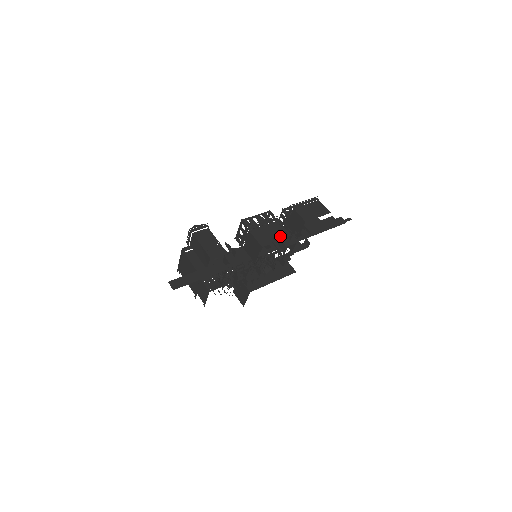
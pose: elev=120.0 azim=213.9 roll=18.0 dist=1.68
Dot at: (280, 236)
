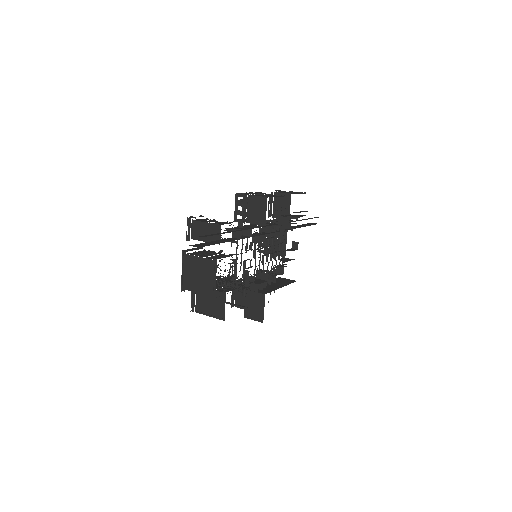
Dot at: (277, 196)
